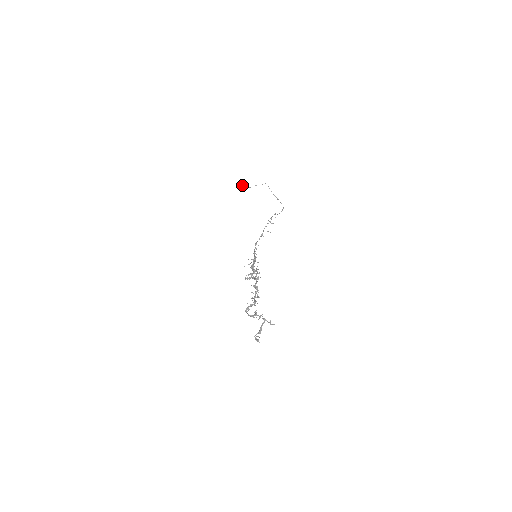
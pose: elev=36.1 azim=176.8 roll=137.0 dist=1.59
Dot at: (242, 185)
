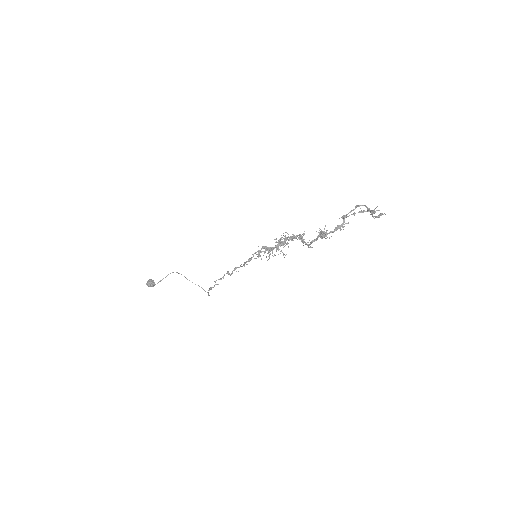
Dot at: (151, 279)
